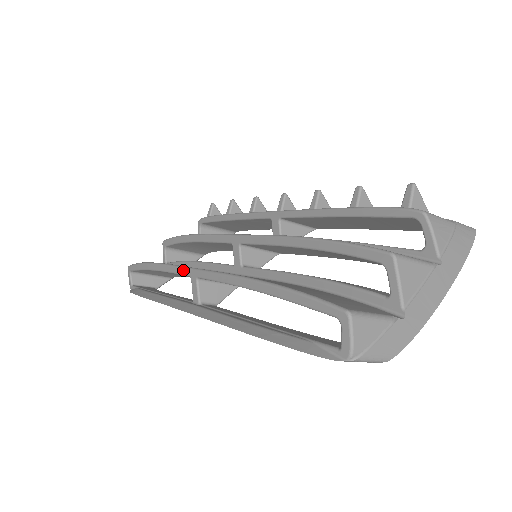
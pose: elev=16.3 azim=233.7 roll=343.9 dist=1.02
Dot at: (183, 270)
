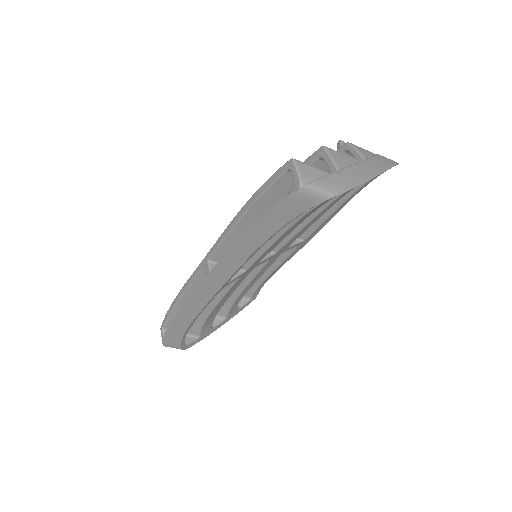
Dot at: (198, 267)
